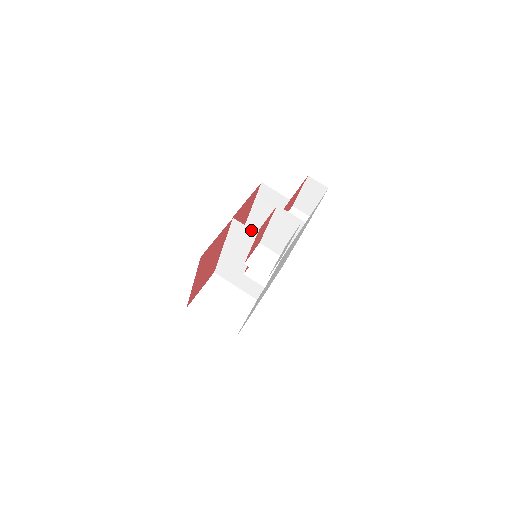
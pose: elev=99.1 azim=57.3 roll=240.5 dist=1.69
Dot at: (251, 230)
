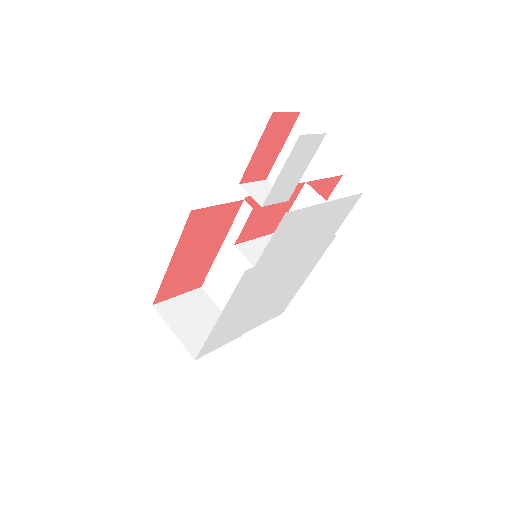
Dot at: occluded
